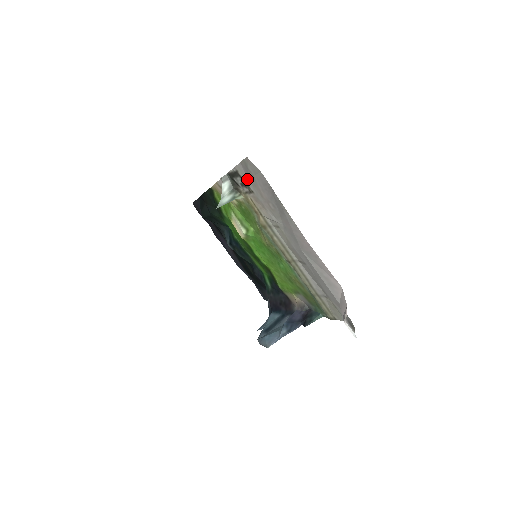
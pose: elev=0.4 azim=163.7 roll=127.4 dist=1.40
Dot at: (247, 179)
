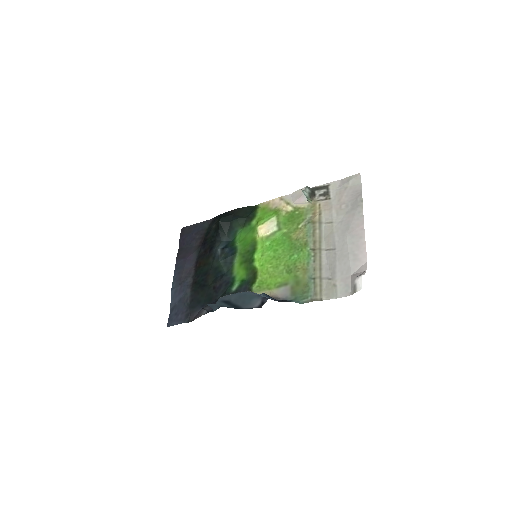
Dot at: (335, 190)
